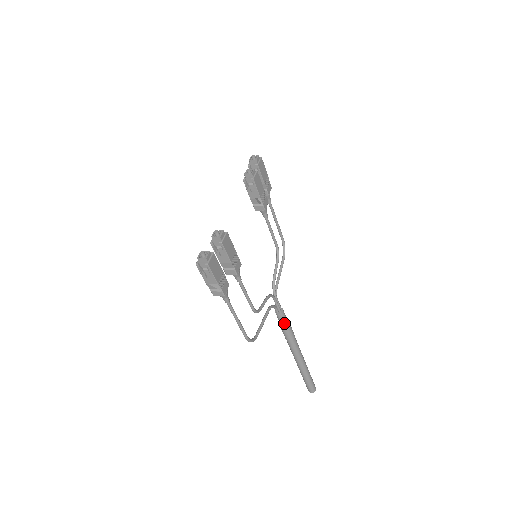
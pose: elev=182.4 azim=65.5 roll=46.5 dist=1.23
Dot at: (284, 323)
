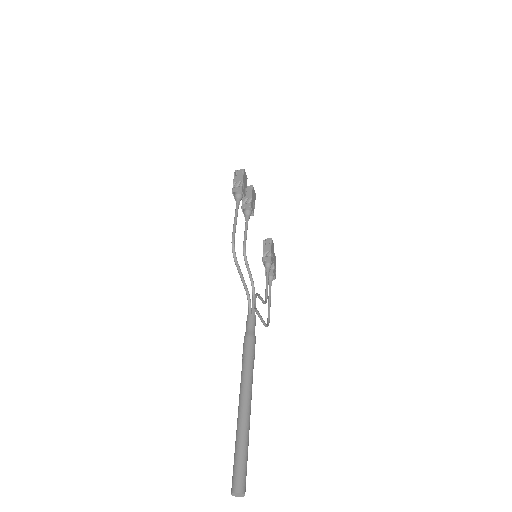
Dot at: (251, 328)
